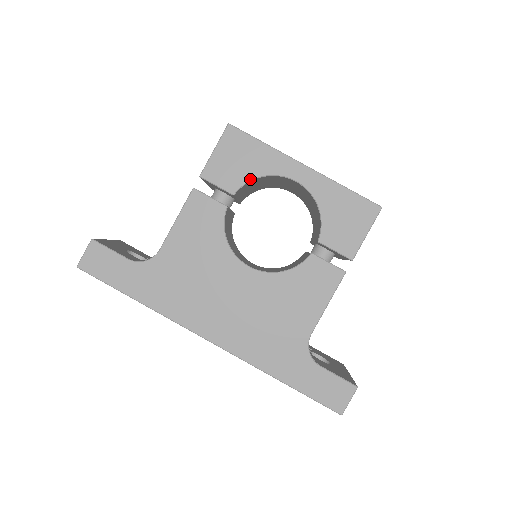
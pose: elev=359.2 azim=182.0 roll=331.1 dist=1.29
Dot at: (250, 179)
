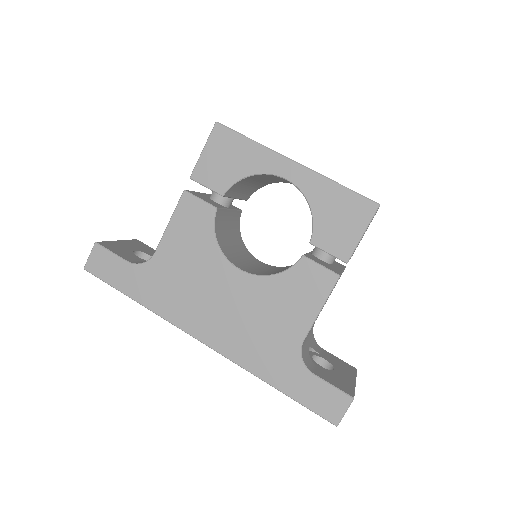
Dot at: (239, 179)
